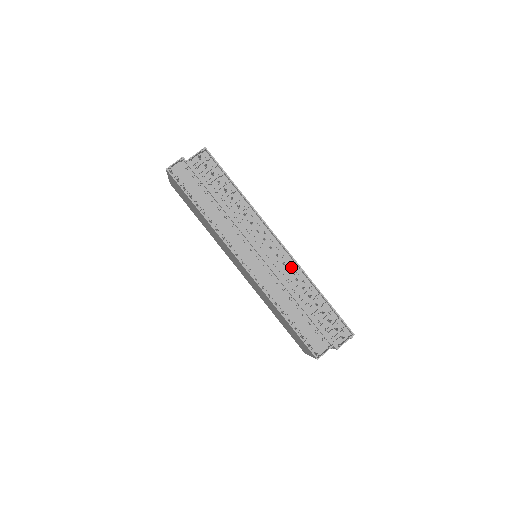
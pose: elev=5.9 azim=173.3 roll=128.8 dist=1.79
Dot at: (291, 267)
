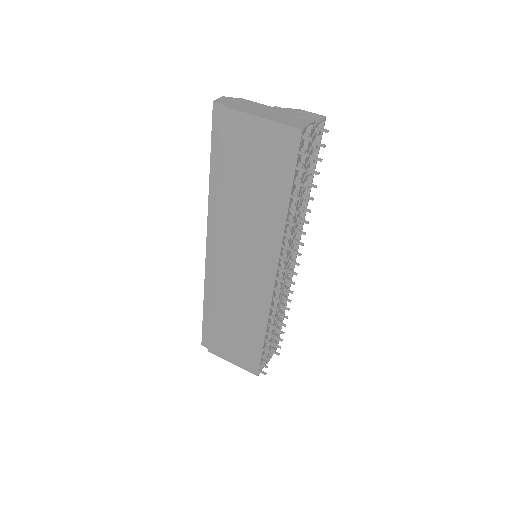
Dot at: (284, 283)
